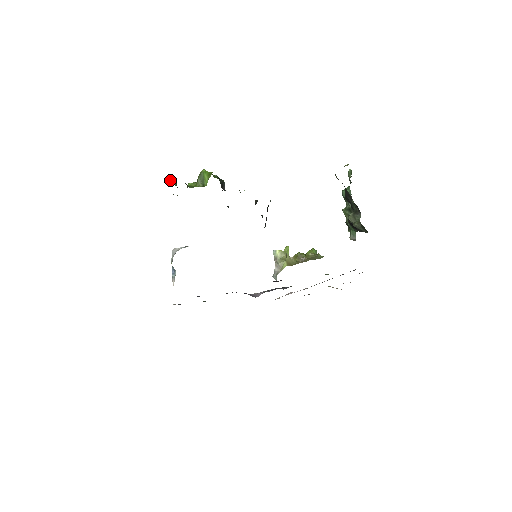
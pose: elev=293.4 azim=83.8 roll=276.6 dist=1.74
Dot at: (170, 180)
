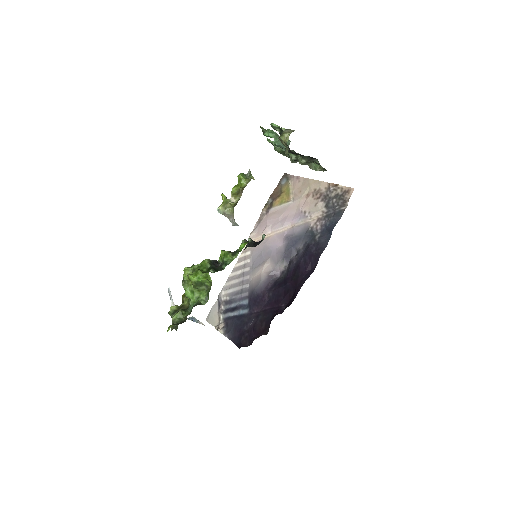
Dot at: (180, 317)
